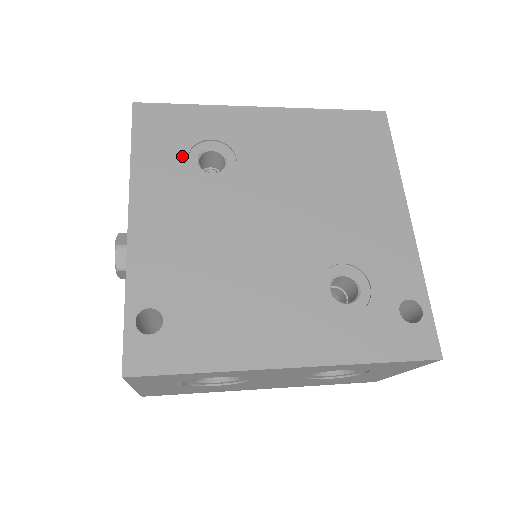
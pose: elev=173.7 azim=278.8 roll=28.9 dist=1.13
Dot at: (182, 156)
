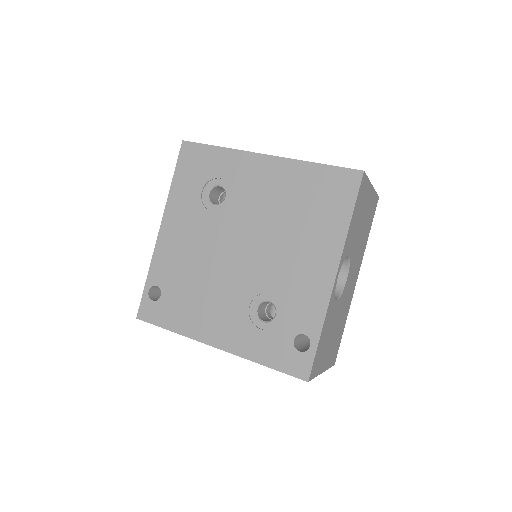
Dot at: (199, 188)
